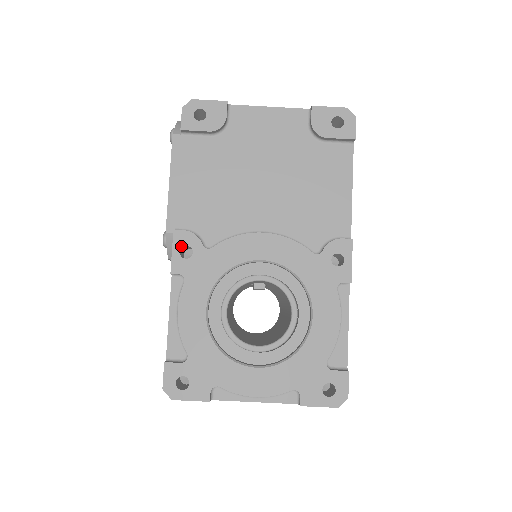
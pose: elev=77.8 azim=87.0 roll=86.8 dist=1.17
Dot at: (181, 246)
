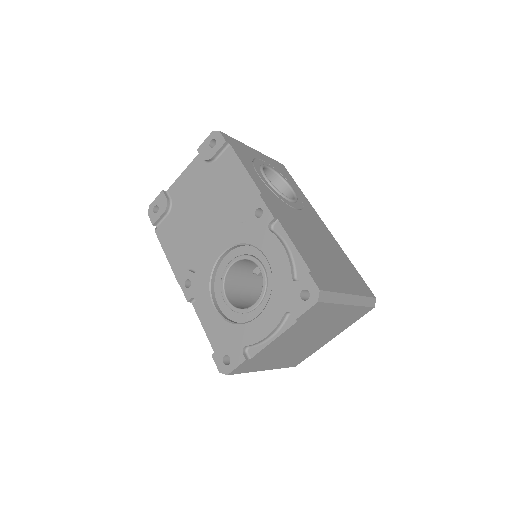
Dot at: (184, 283)
